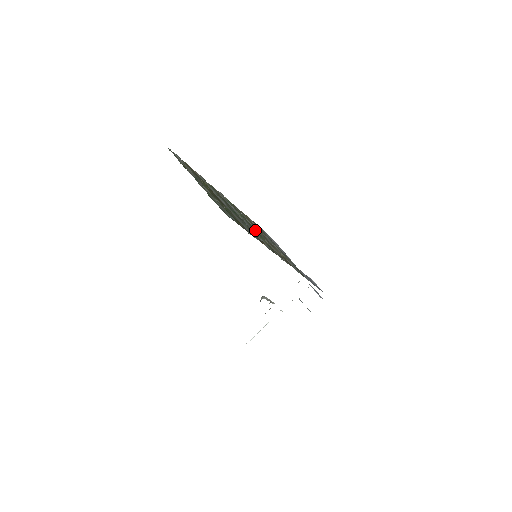
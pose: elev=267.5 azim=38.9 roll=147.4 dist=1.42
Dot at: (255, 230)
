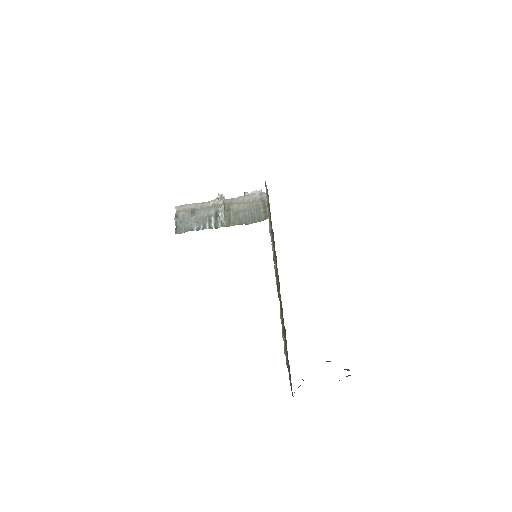
Dot at: occluded
